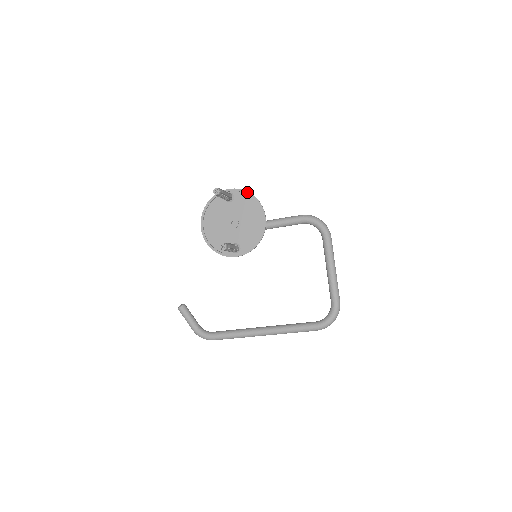
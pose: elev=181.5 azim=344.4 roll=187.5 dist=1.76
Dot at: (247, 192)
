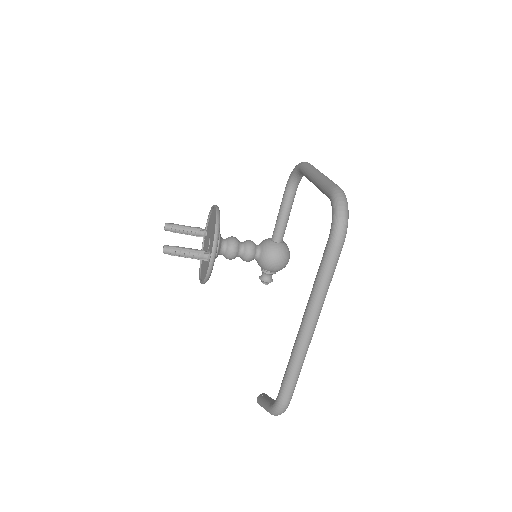
Dot at: (209, 213)
